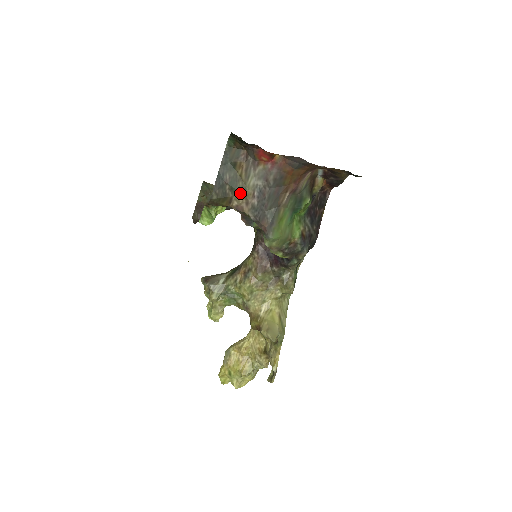
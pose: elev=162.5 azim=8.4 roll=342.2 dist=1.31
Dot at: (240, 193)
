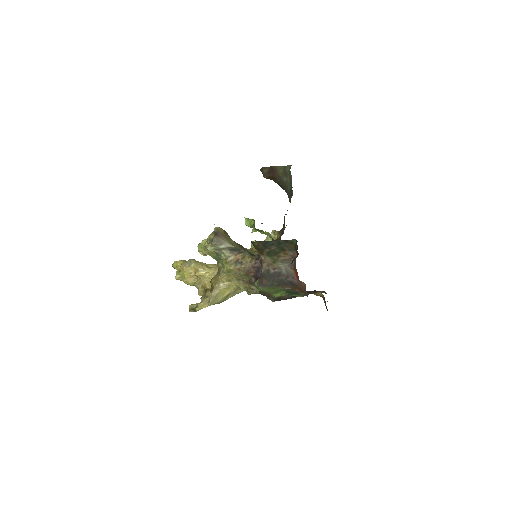
Dot at: (270, 259)
